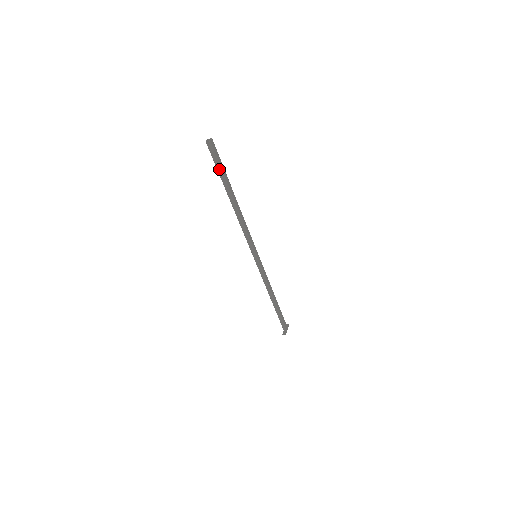
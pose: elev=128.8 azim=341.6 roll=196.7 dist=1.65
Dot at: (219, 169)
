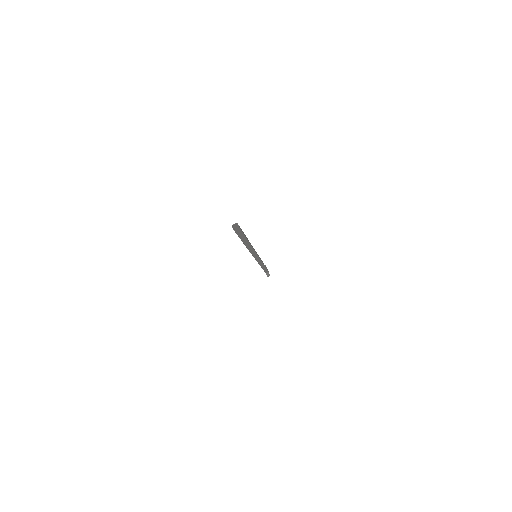
Dot at: (242, 237)
